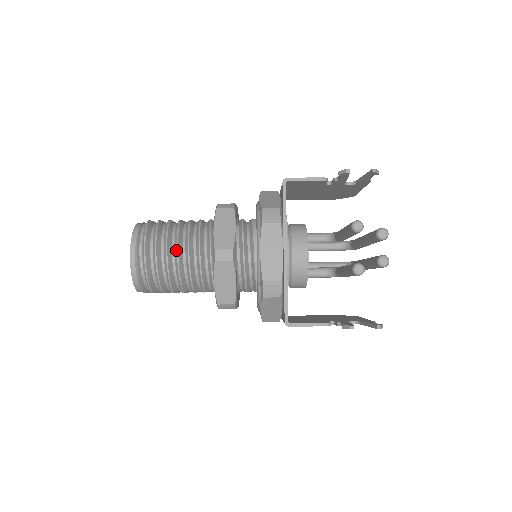
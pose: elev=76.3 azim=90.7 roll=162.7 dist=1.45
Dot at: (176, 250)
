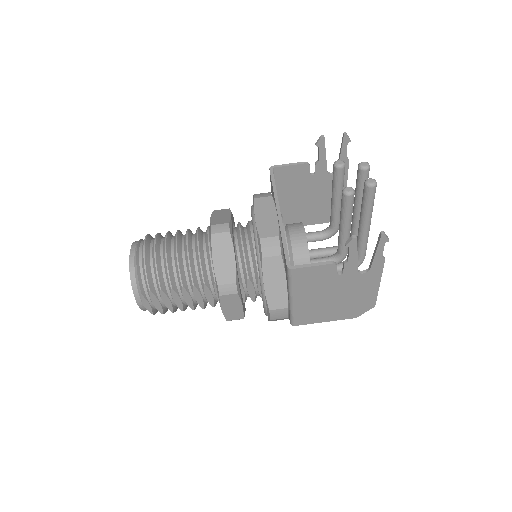
Dot at: (175, 241)
